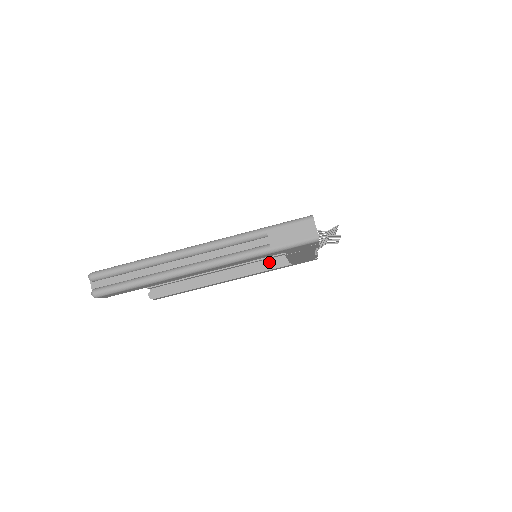
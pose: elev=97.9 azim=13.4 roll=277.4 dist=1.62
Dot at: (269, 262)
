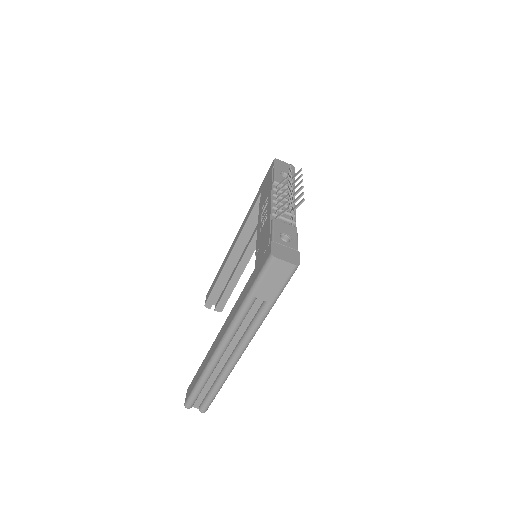
Dot at: occluded
